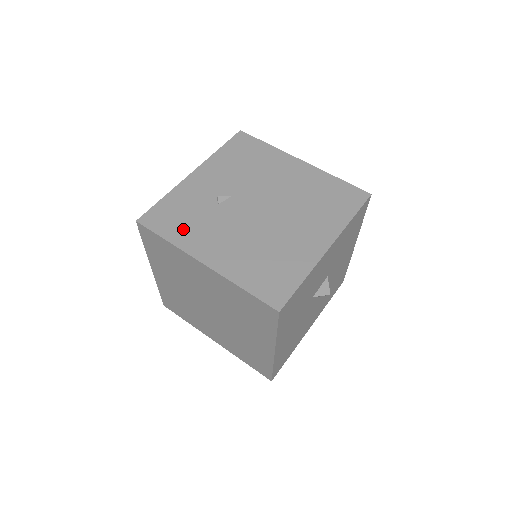
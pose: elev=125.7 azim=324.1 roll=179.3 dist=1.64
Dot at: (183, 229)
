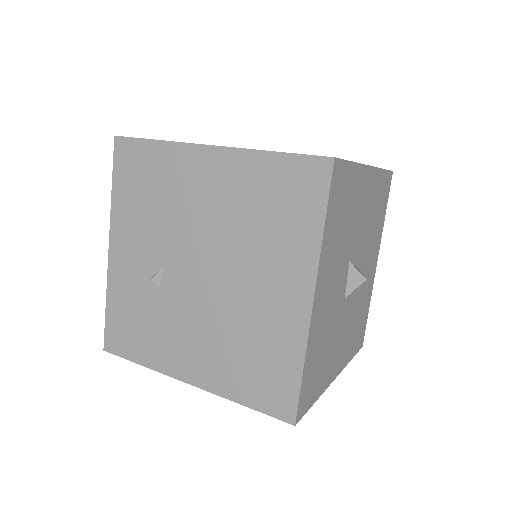
Dot at: (146, 343)
